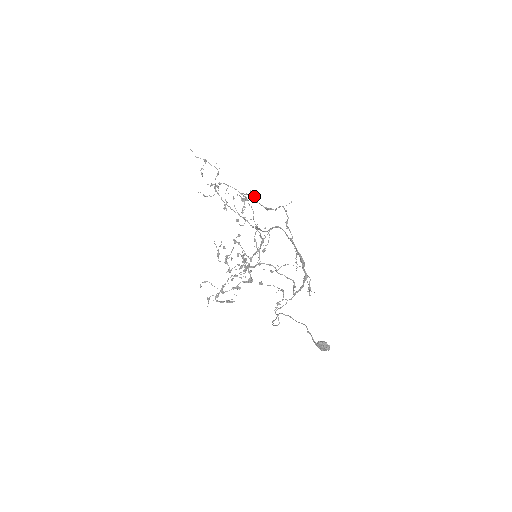
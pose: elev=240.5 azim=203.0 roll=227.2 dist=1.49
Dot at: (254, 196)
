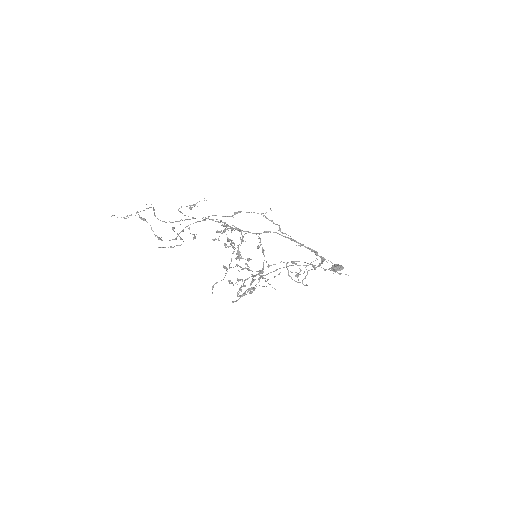
Dot at: occluded
